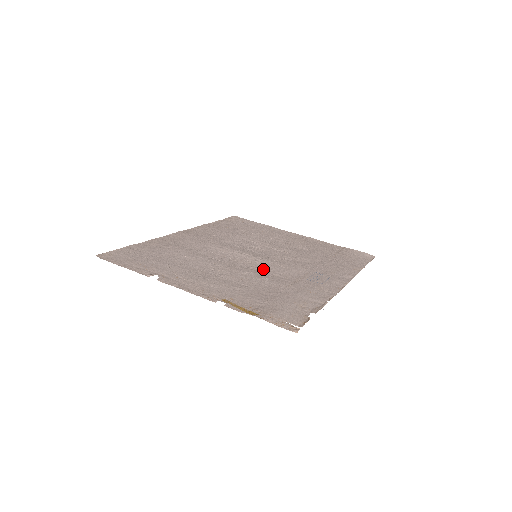
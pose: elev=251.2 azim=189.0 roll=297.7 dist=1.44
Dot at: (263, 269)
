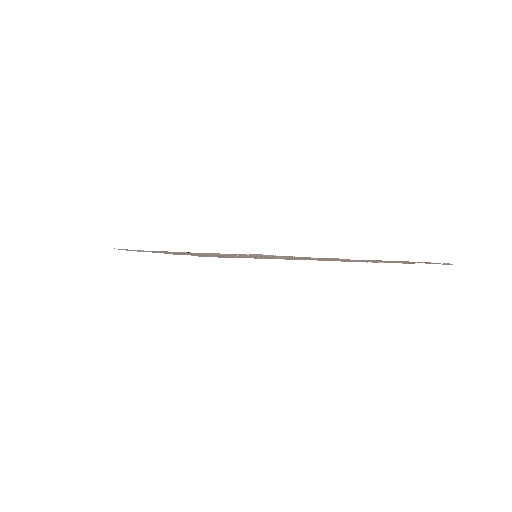
Dot at: occluded
